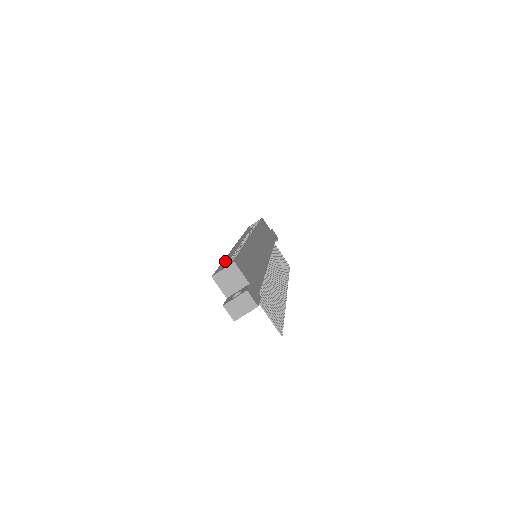
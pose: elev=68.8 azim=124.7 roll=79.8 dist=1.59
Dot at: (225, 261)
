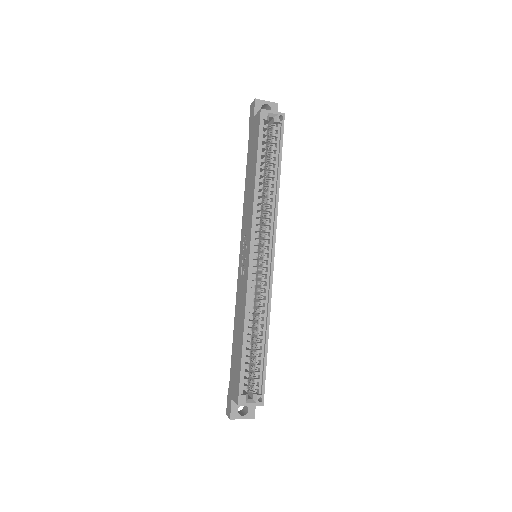
Dot at: (245, 343)
